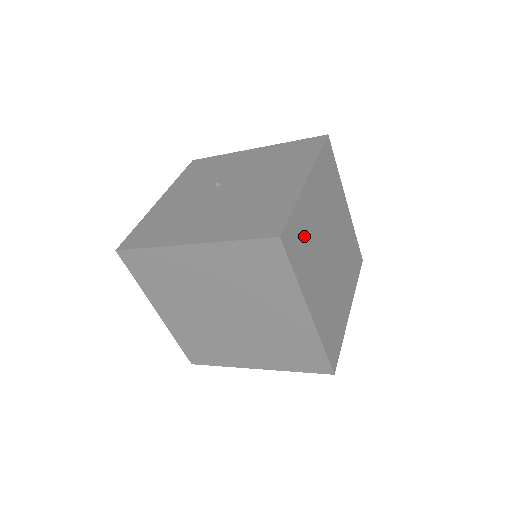
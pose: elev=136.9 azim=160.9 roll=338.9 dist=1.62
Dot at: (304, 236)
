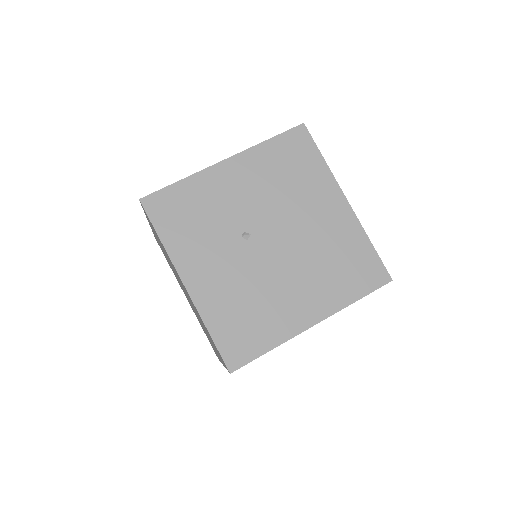
Dot at: occluded
